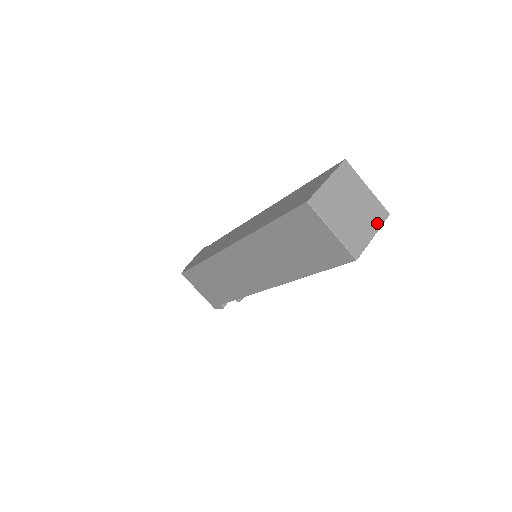
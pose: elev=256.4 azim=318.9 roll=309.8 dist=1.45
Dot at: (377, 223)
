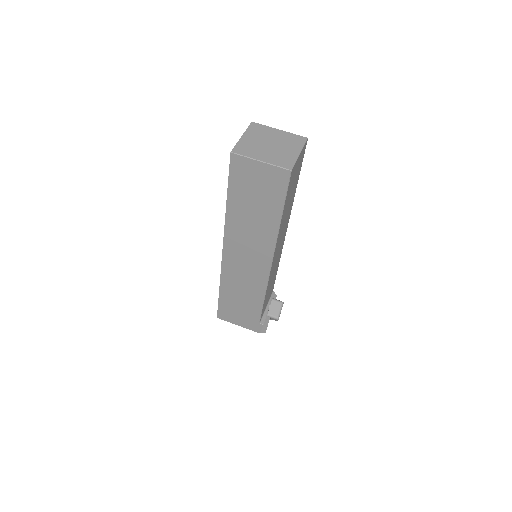
Dot at: (299, 146)
